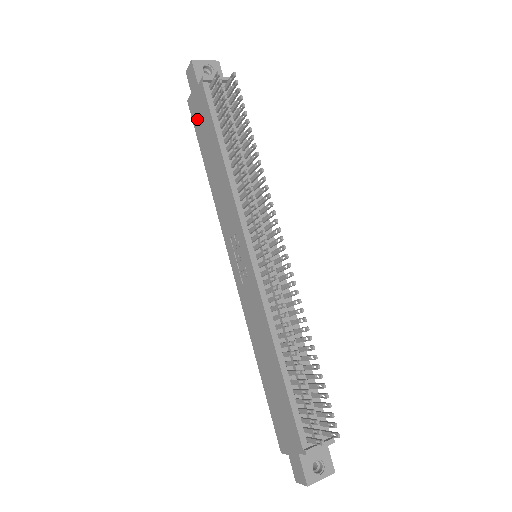
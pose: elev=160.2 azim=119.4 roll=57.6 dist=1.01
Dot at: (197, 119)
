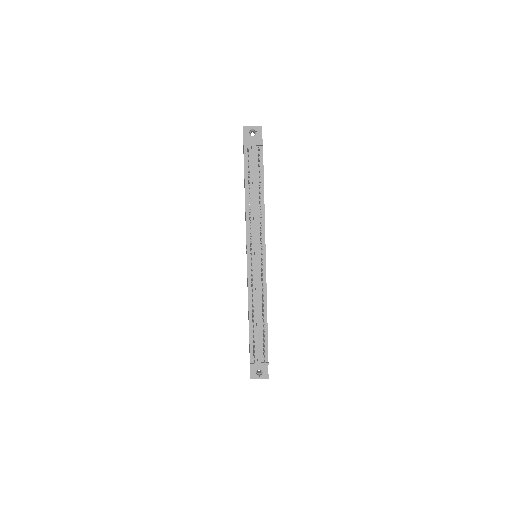
Dot at: occluded
